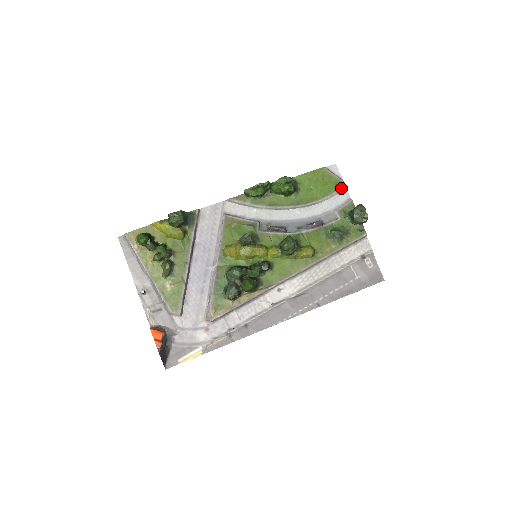
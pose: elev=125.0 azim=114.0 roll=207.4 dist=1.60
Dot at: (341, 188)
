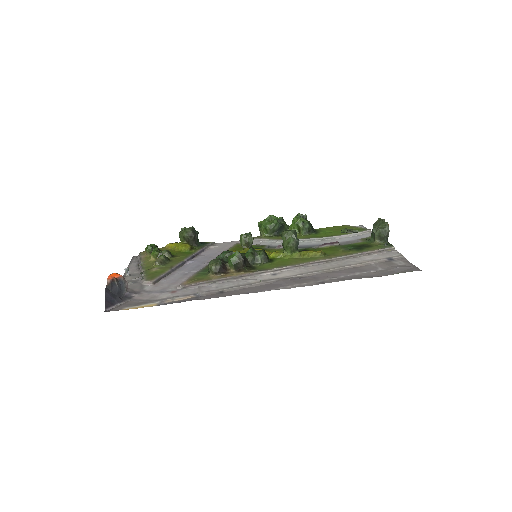
Dot at: (365, 231)
